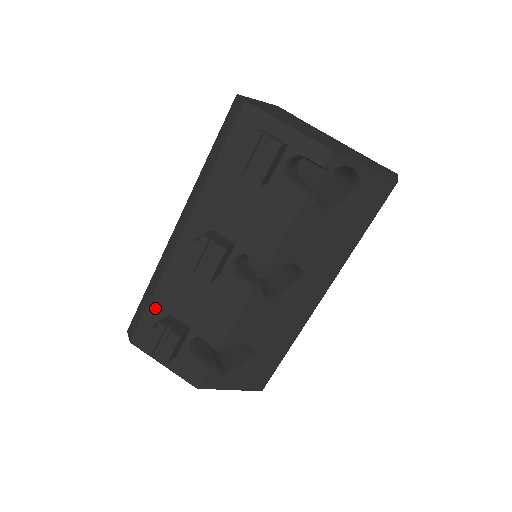
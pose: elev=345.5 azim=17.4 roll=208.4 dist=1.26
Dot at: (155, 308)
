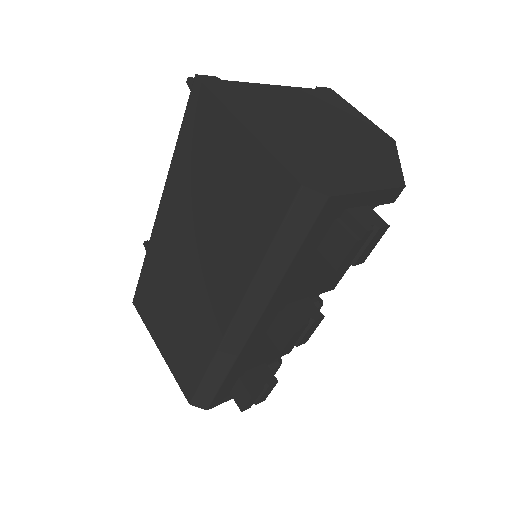
Dot at: (230, 380)
